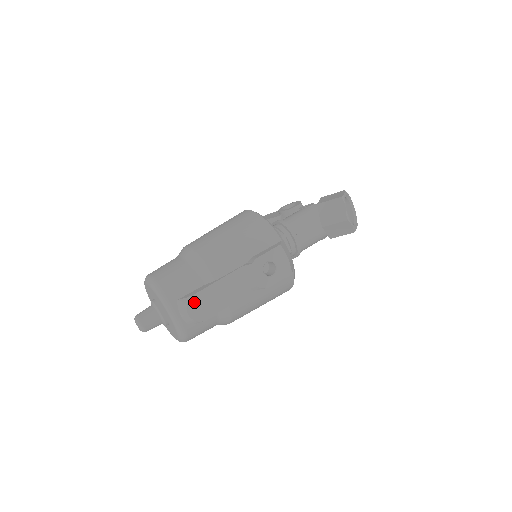
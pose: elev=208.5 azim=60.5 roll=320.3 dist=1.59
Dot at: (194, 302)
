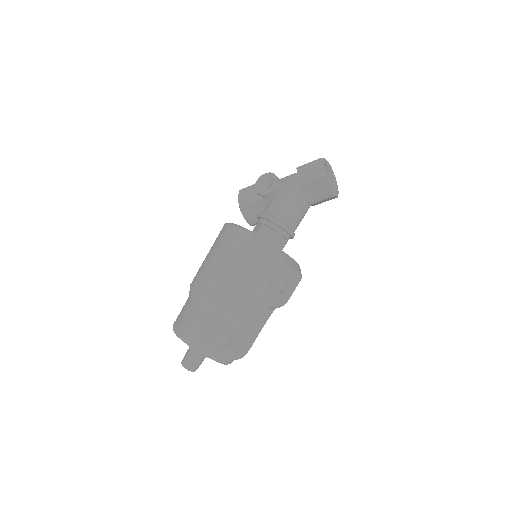
Dot at: (236, 349)
